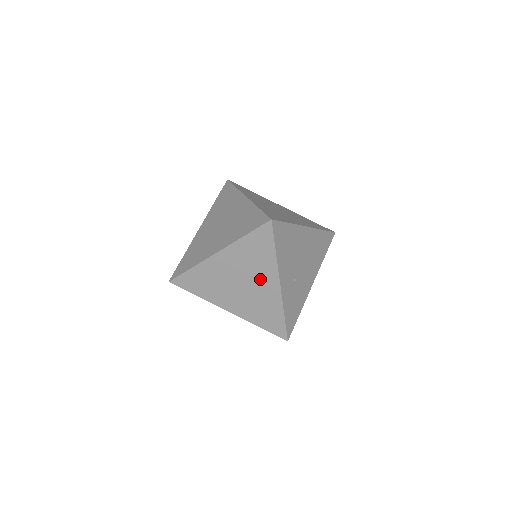
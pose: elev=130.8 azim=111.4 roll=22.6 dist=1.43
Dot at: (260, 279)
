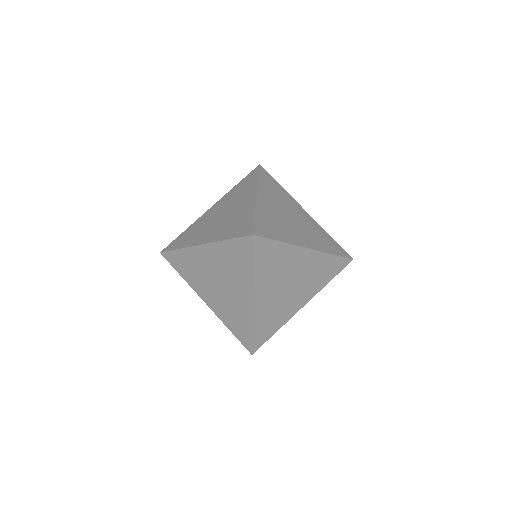
Dot at: (235, 287)
